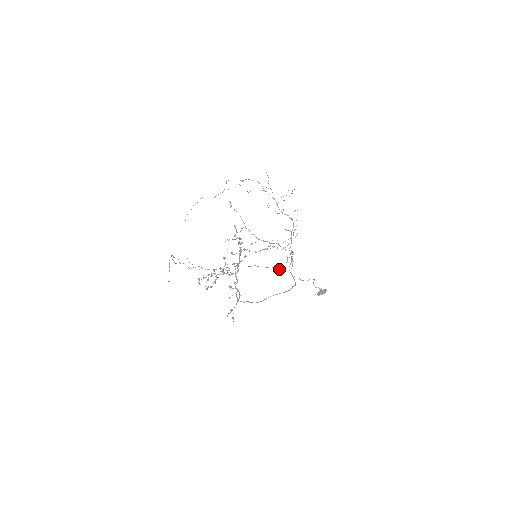
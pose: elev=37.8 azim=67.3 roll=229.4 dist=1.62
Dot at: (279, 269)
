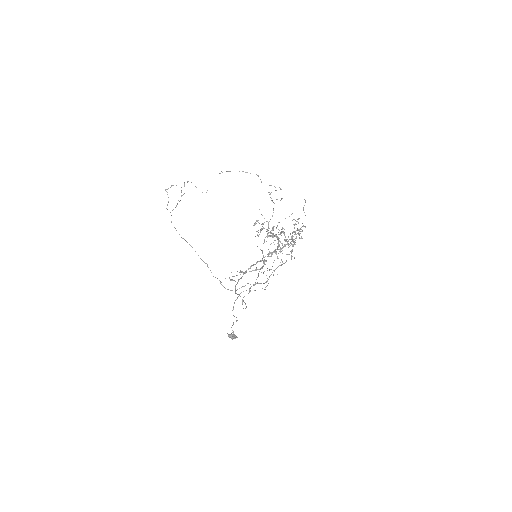
Dot at: occluded
